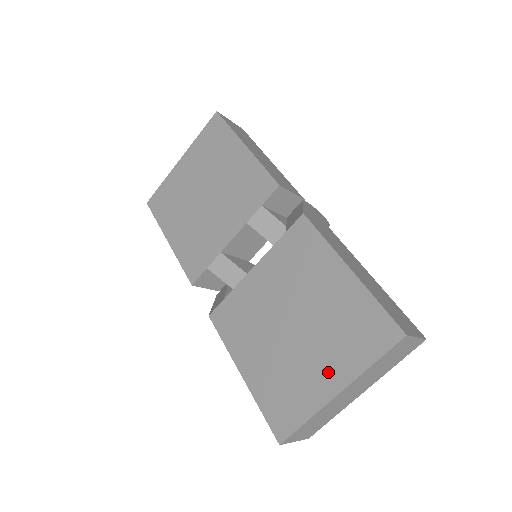
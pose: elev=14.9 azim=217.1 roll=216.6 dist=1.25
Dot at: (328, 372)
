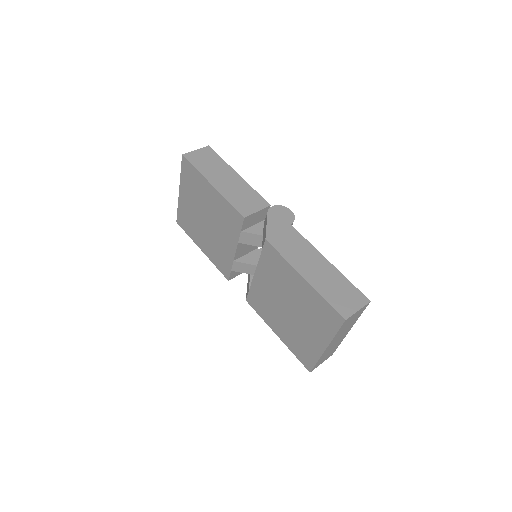
Dot at: (316, 337)
